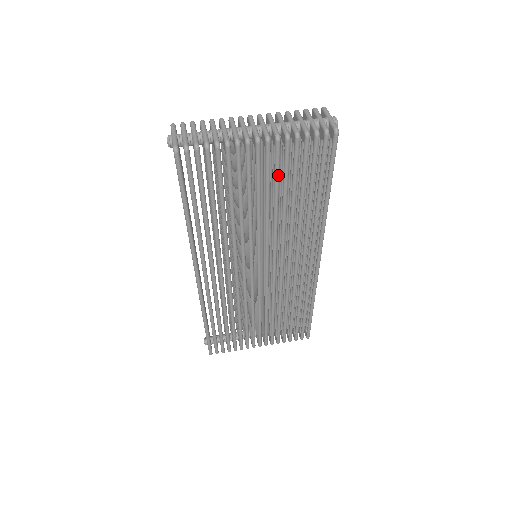
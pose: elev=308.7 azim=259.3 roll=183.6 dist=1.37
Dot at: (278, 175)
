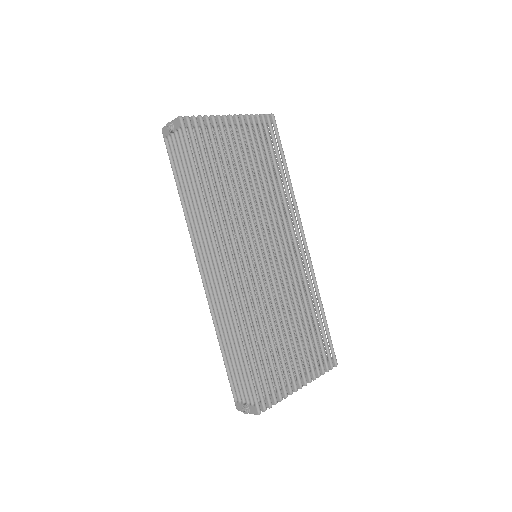
Dot at: (251, 146)
